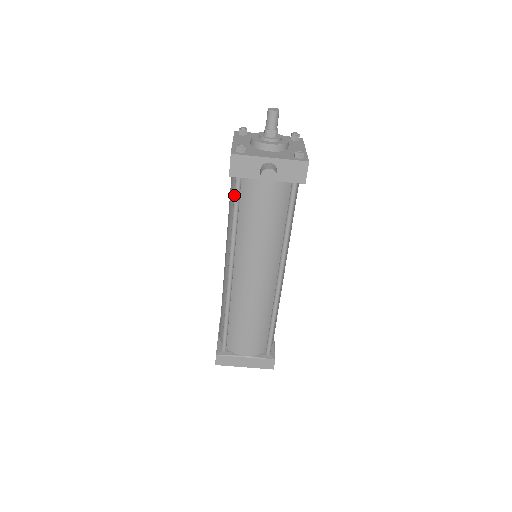
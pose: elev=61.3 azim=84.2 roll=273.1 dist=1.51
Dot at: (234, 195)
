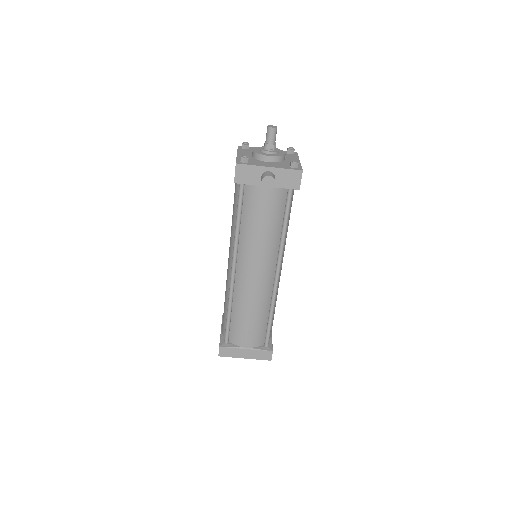
Dot at: (238, 200)
